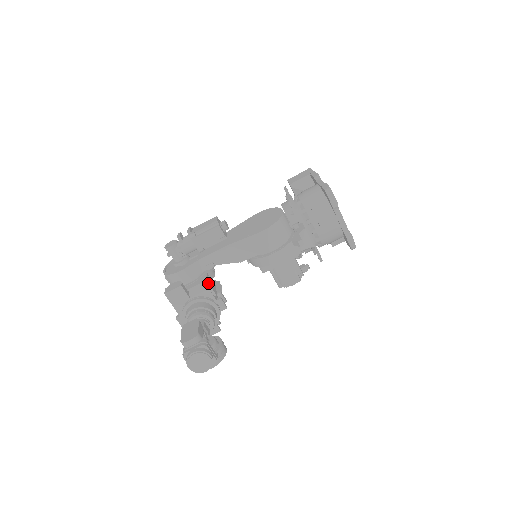
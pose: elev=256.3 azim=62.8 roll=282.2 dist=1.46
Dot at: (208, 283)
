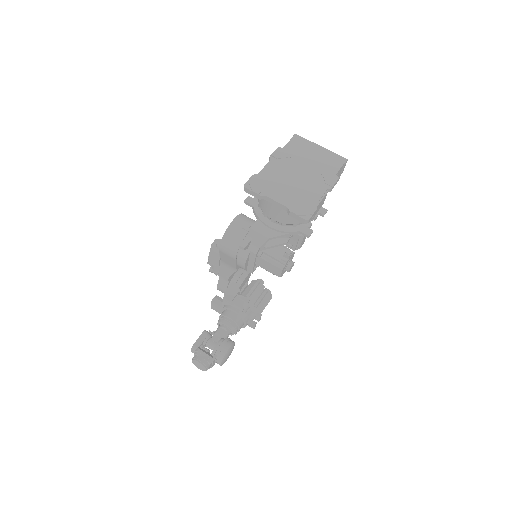
Dot at: (224, 294)
